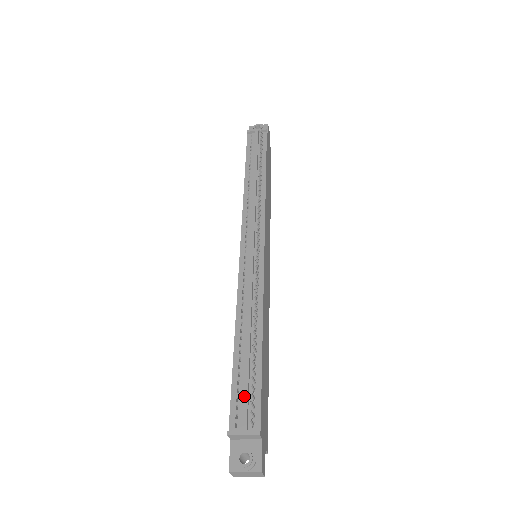
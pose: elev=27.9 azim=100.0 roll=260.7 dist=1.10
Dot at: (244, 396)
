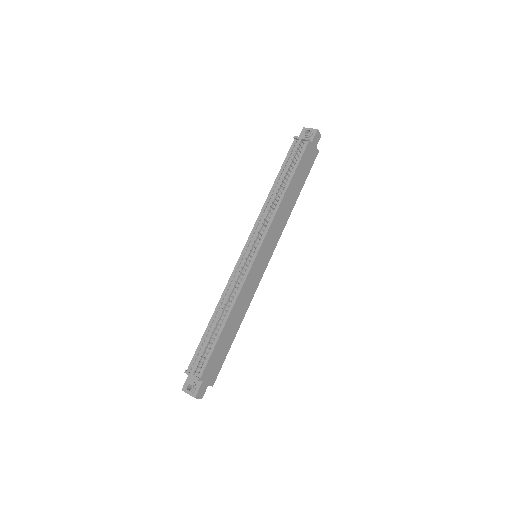
Dot at: (200, 355)
